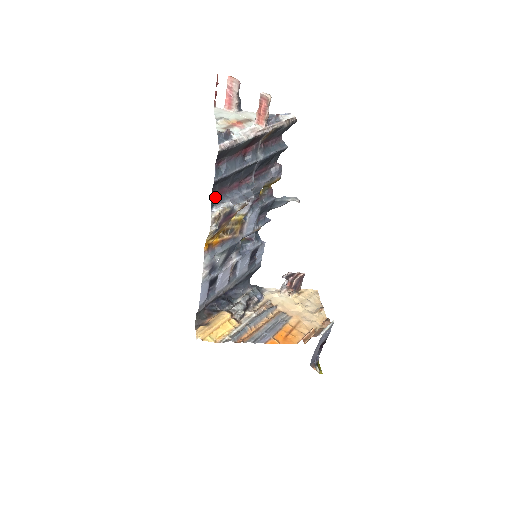
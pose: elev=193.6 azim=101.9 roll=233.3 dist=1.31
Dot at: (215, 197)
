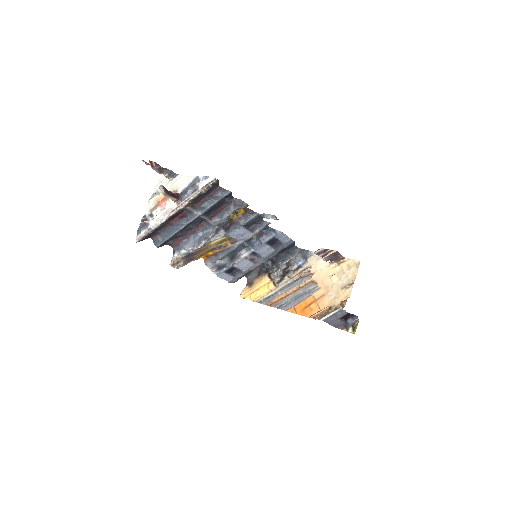
Dot at: (175, 245)
